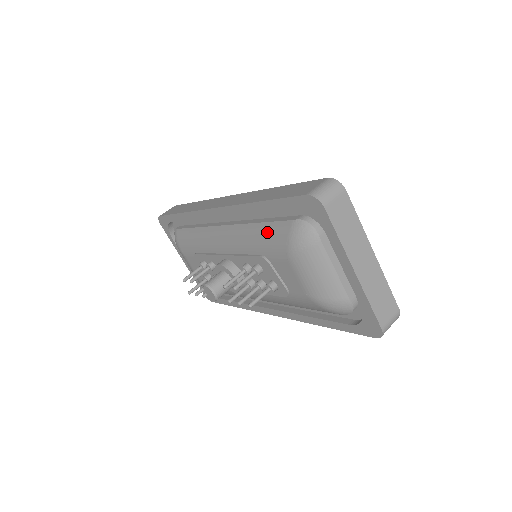
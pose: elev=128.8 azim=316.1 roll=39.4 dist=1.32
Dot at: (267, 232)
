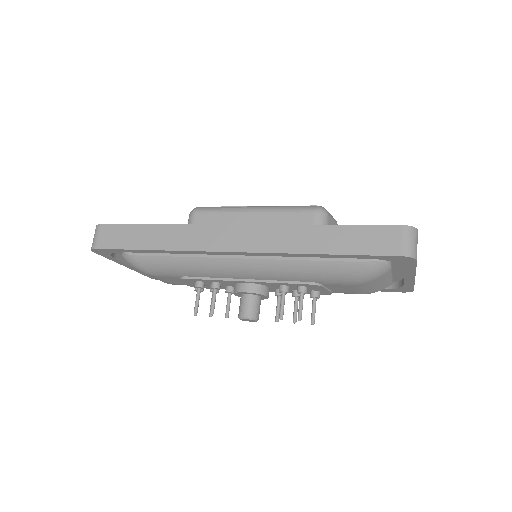
Dot at: (325, 270)
